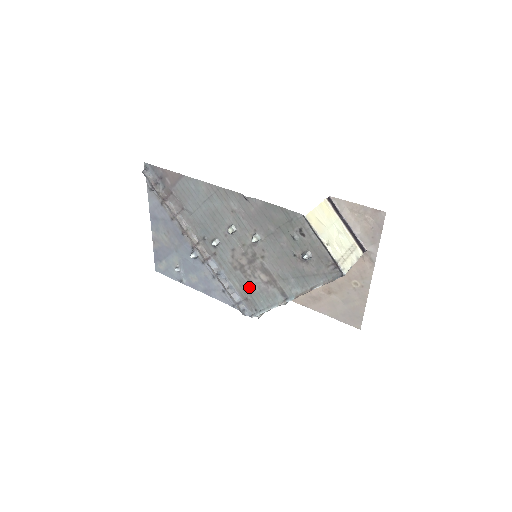
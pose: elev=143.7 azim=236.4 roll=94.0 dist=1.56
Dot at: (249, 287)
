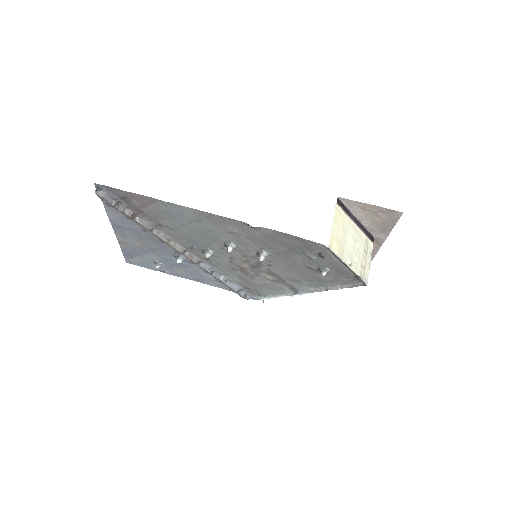
Dot at: (251, 282)
